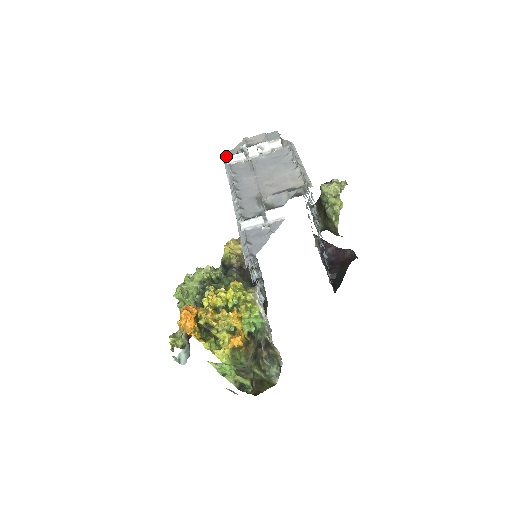
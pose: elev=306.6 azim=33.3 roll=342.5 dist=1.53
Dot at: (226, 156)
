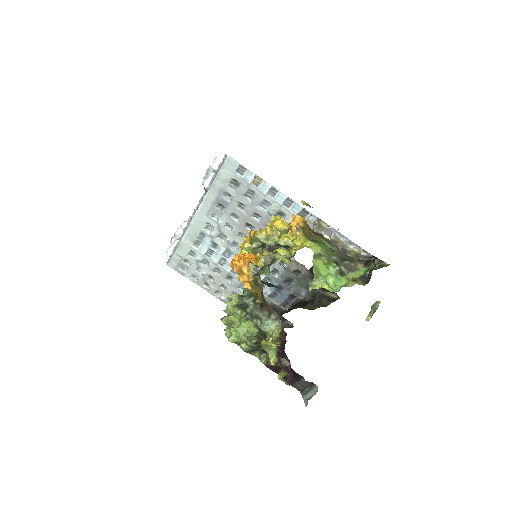
Dot at: (168, 263)
